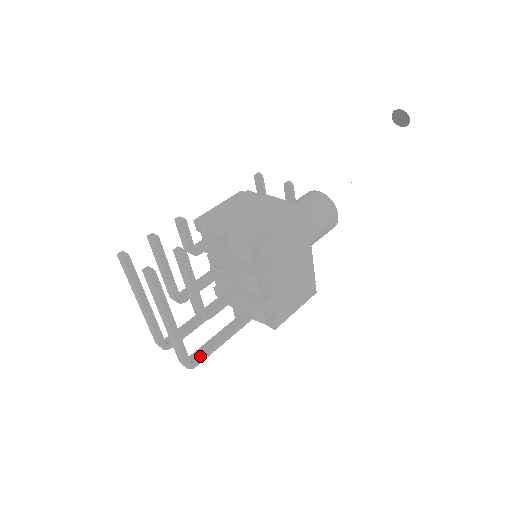
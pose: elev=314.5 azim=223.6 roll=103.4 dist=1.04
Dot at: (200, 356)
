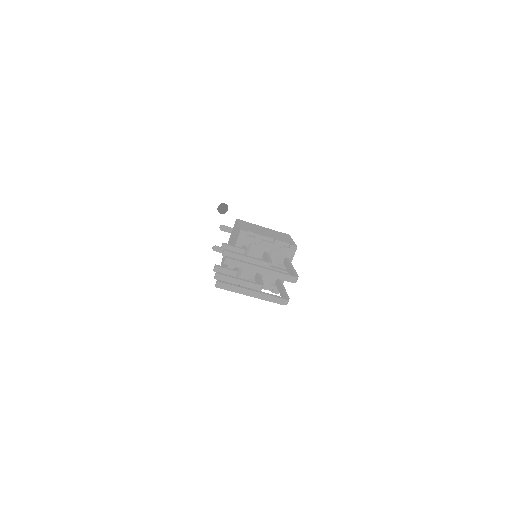
Dot at: (293, 274)
